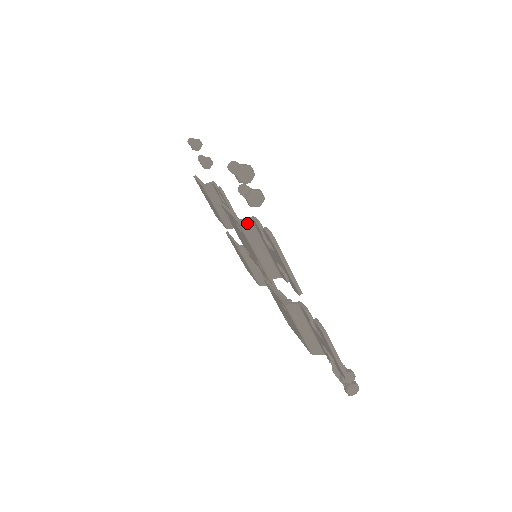
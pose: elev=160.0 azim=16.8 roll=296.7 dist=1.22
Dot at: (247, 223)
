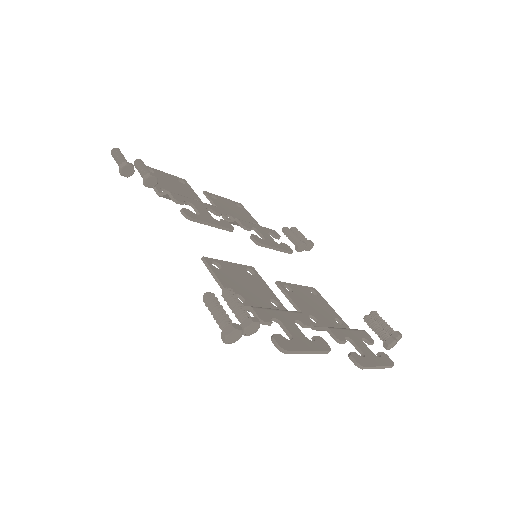
Dot at: occluded
